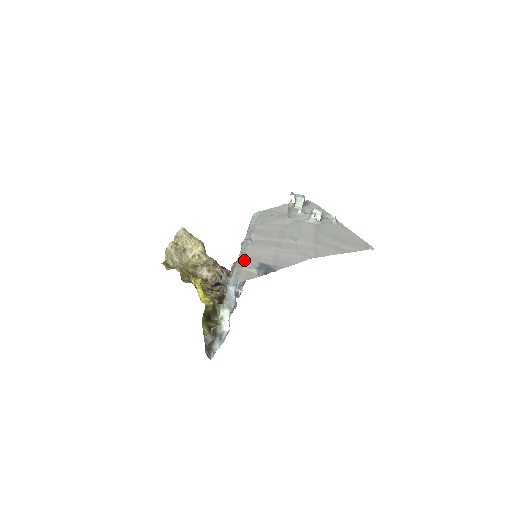
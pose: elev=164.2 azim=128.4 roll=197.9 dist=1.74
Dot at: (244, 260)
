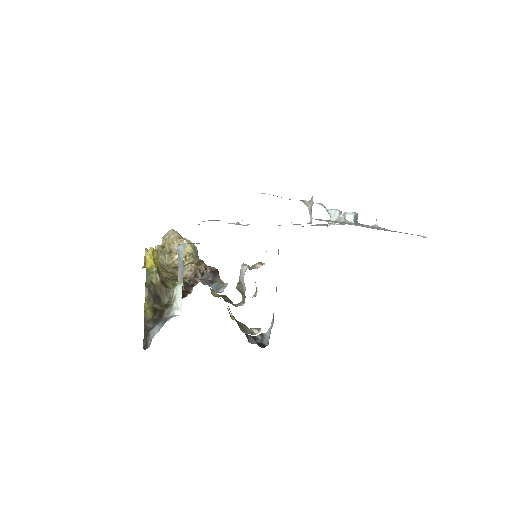
Dot at: occluded
